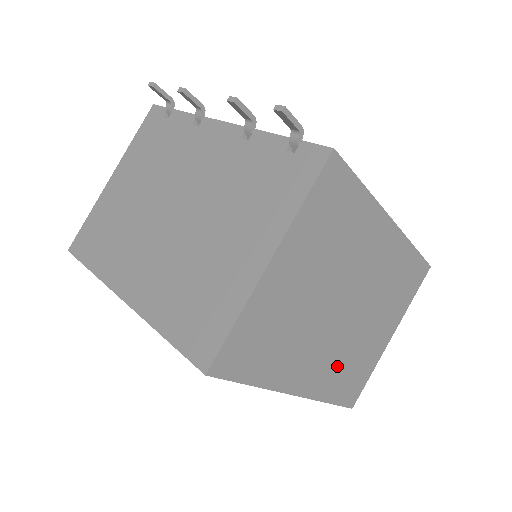
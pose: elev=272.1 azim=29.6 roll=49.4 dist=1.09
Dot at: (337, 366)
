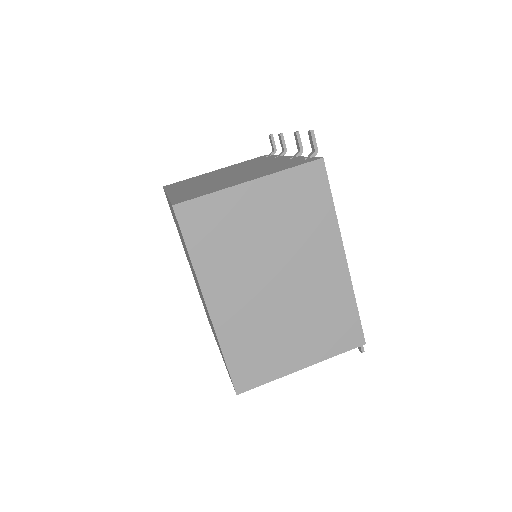
Dot at: (247, 327)
